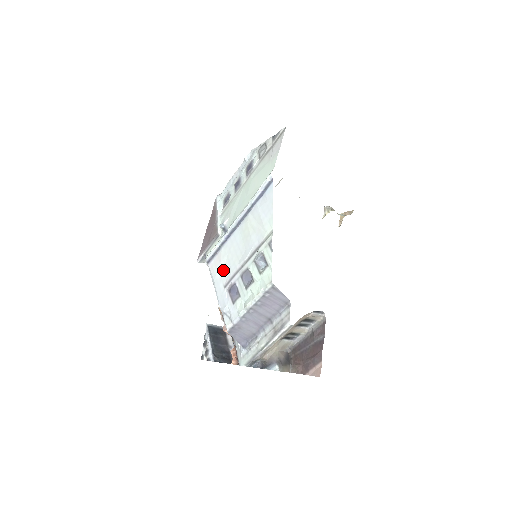
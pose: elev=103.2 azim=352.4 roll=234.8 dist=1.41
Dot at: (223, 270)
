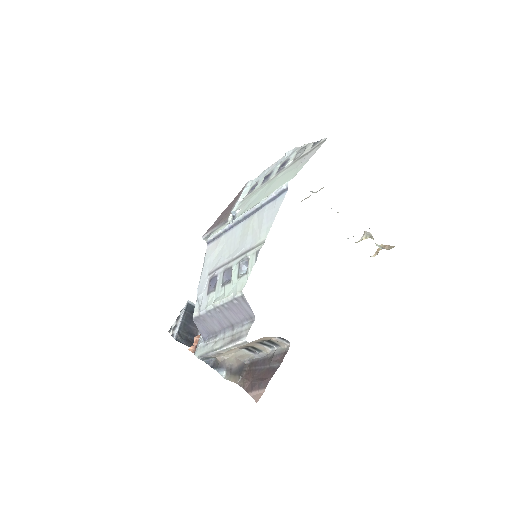
Dot at: (214, 257)
